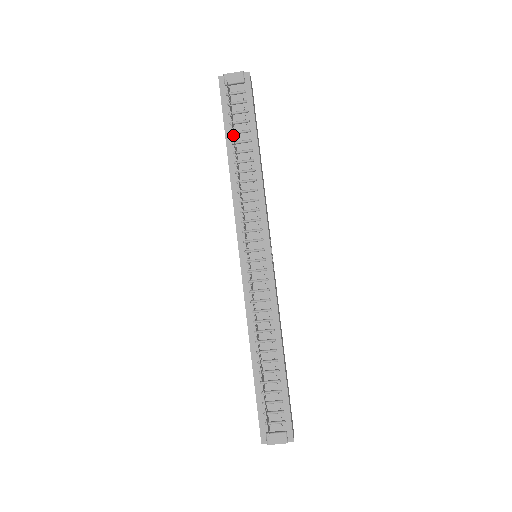
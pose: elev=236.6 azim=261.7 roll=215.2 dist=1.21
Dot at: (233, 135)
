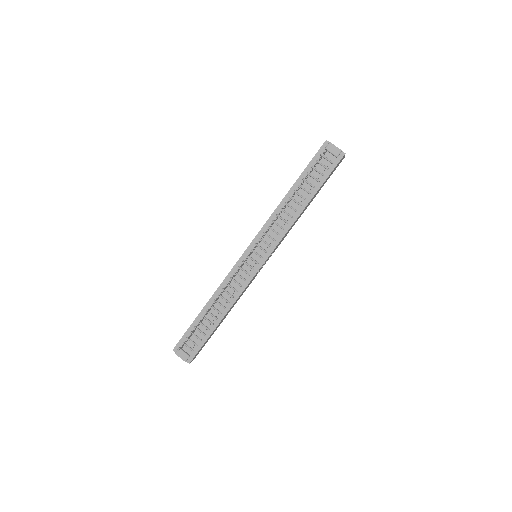
Dot at: (301, 183)
